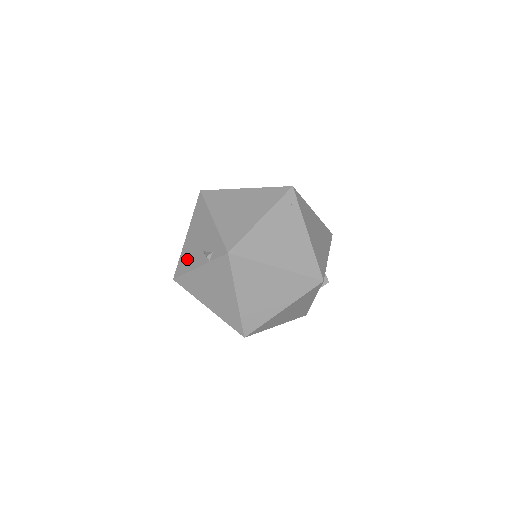
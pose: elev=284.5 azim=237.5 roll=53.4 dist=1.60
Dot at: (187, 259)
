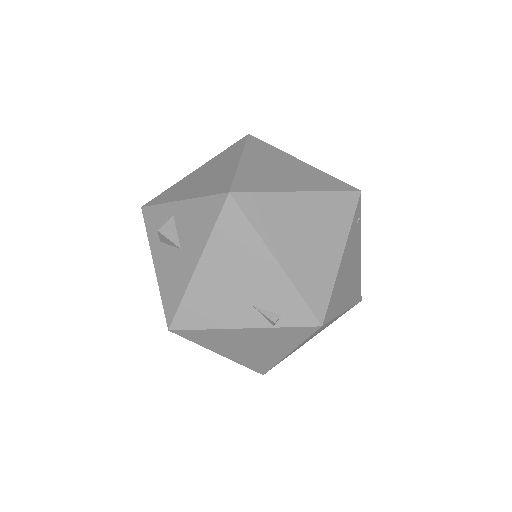
Dot at: (208, 308)
